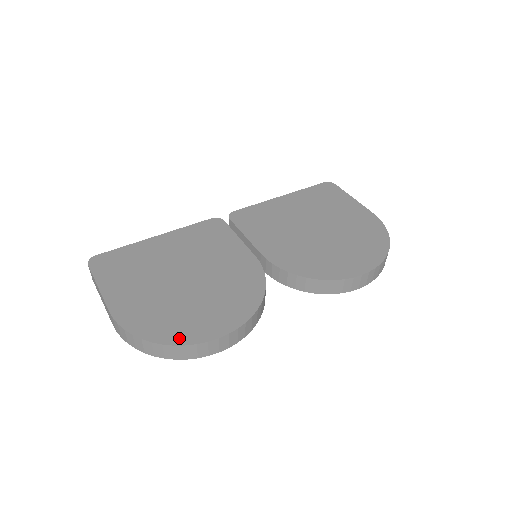
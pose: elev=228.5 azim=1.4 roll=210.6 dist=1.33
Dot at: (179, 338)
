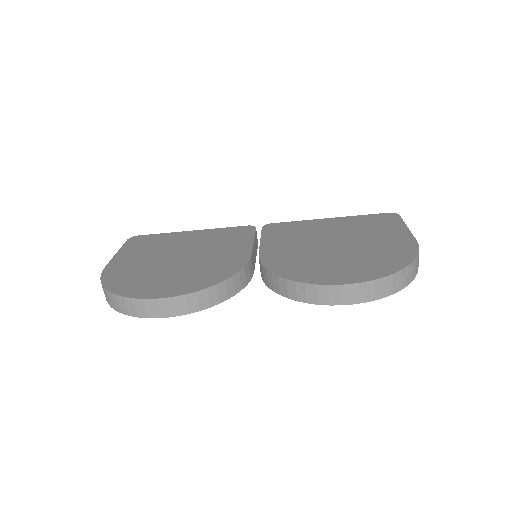
Dot at: (126, 291)
